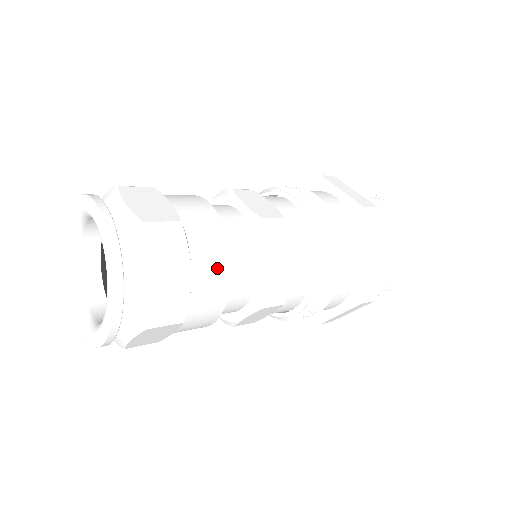
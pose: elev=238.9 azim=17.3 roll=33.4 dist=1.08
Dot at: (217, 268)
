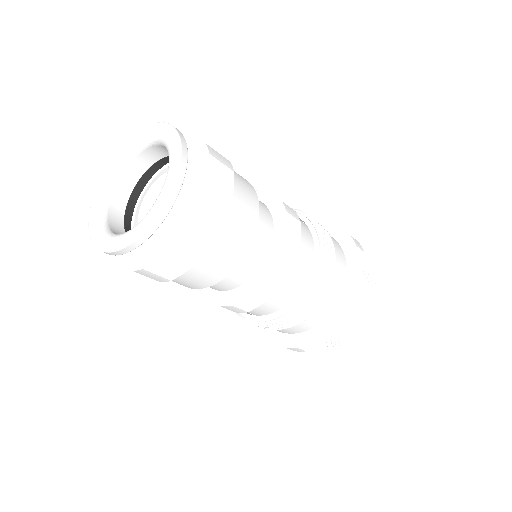
Dot at: (249, 212)
